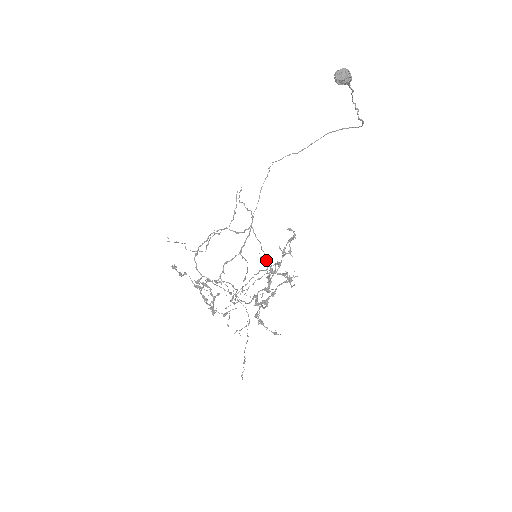
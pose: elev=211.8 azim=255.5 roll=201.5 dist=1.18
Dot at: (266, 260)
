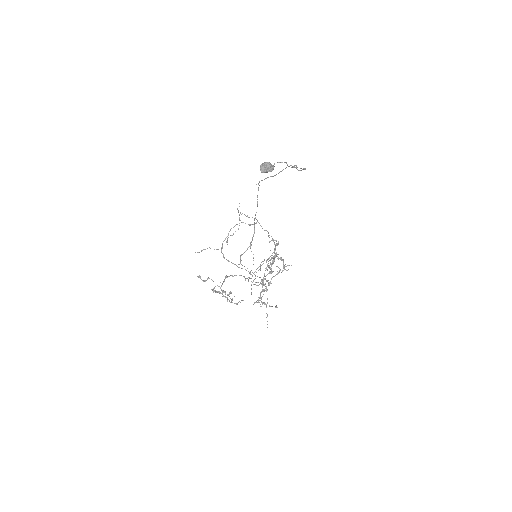
Dot at: (274, 243)
